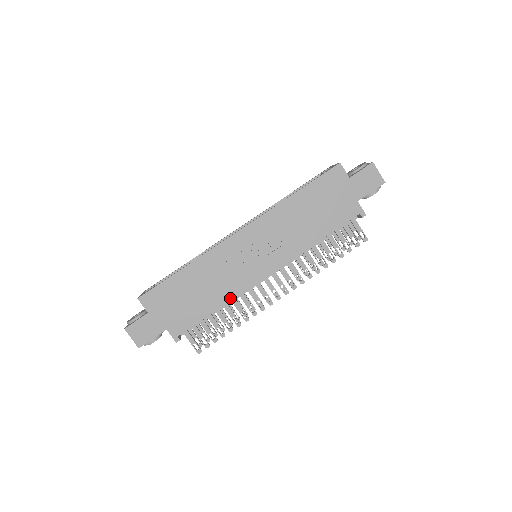
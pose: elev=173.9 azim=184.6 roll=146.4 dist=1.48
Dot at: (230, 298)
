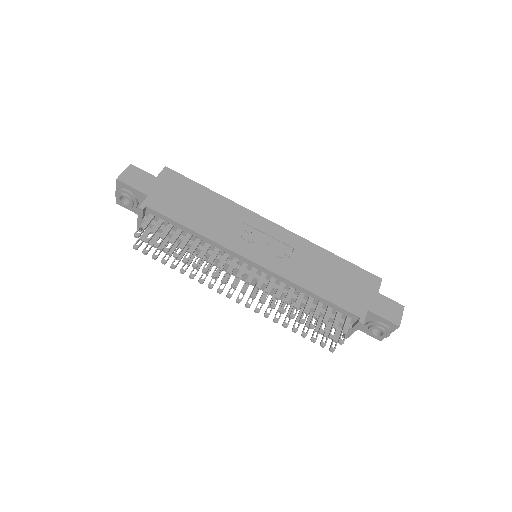
Dot at: (210, 237)
